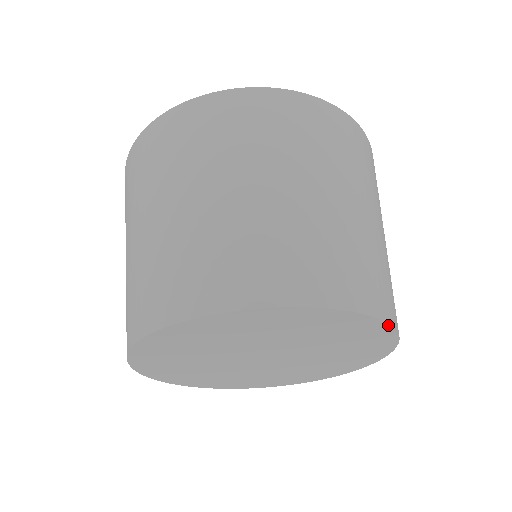
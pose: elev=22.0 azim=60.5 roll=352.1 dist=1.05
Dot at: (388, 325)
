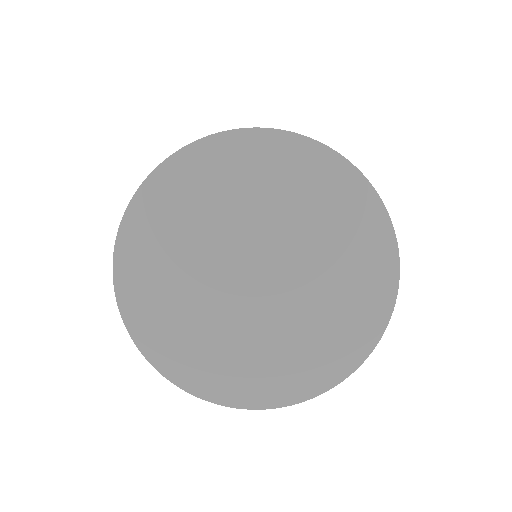
Dot at: (325, 148)
